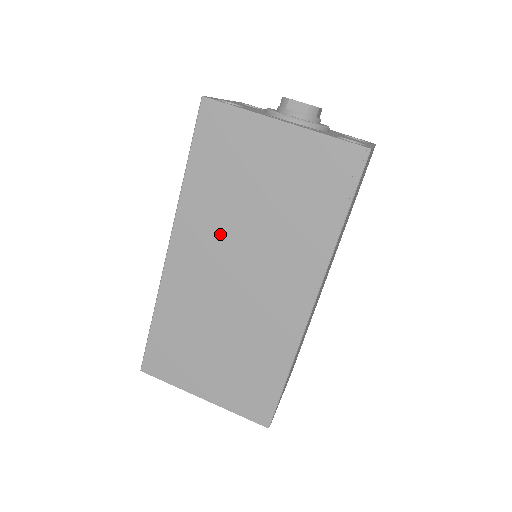
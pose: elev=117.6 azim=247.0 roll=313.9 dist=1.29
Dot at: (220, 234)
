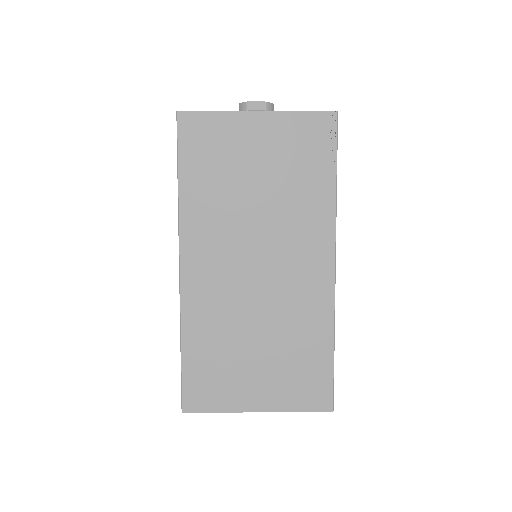
Dot at: (228, 231)
